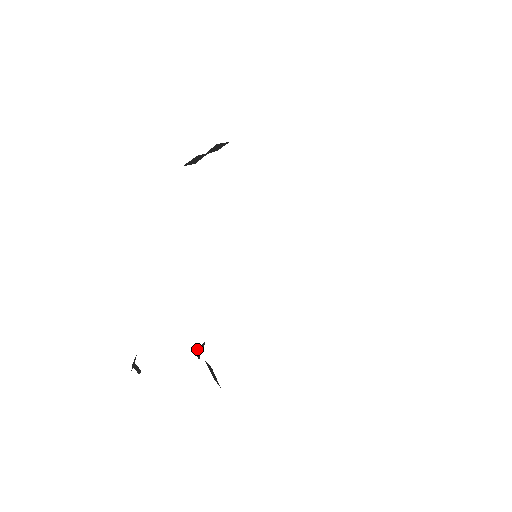
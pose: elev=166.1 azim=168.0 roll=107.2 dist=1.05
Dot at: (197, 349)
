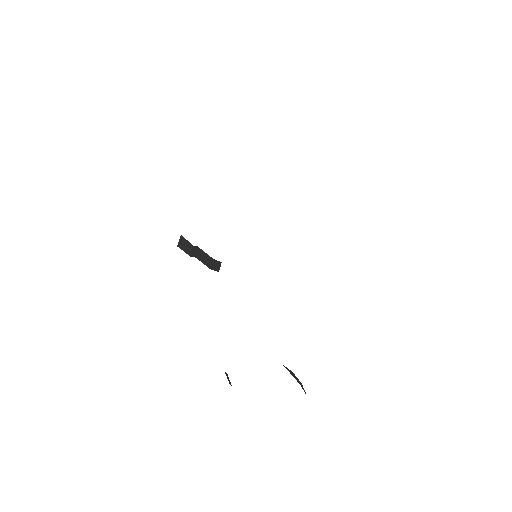
Dot at: (286, 368)
